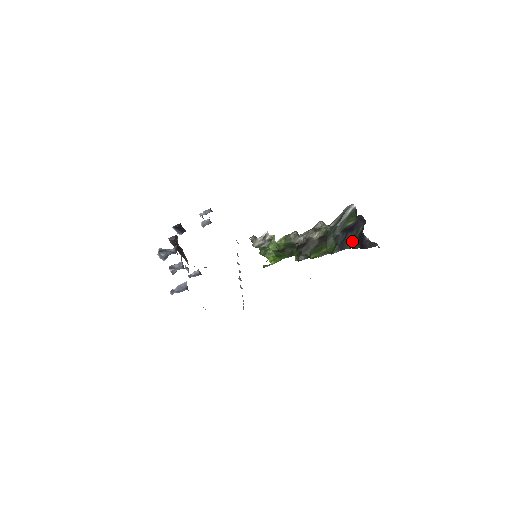
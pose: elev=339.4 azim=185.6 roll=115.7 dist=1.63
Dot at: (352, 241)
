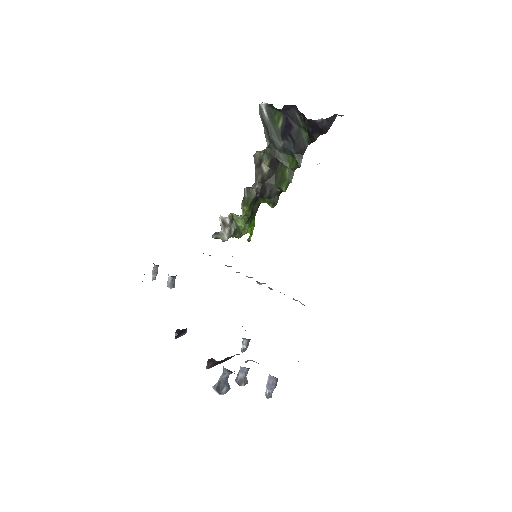
Dot at: (303, 136)
